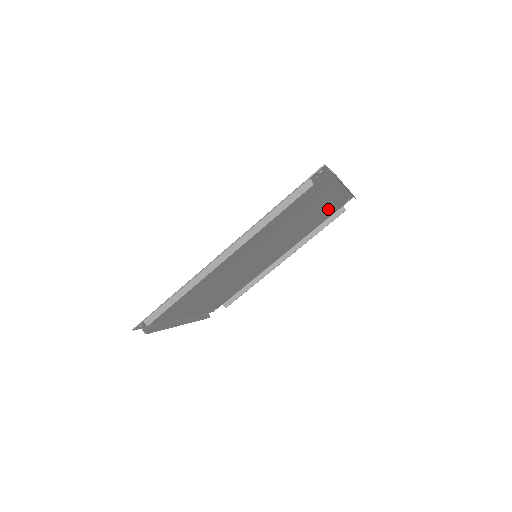
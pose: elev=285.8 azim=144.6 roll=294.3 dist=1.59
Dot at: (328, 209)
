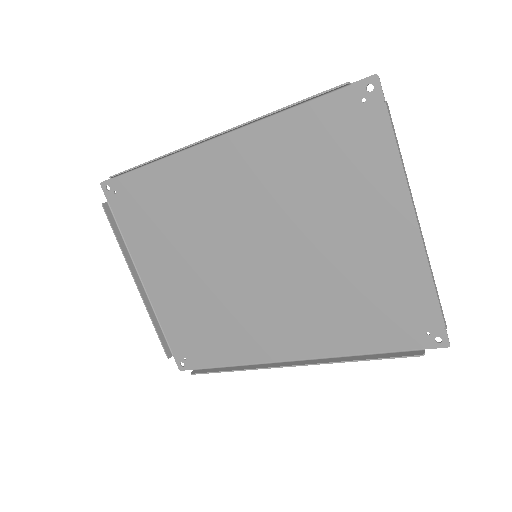
Dot at: (391, 302)
